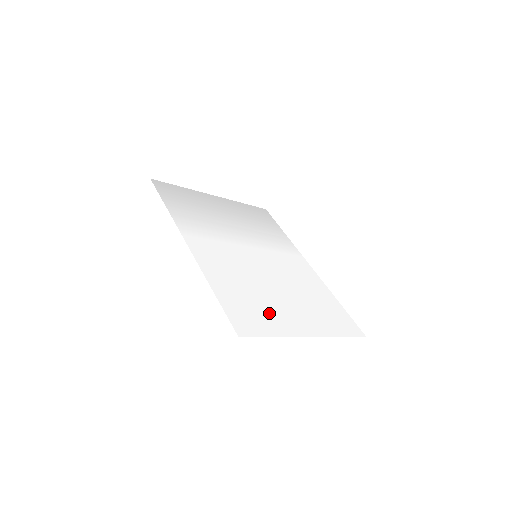
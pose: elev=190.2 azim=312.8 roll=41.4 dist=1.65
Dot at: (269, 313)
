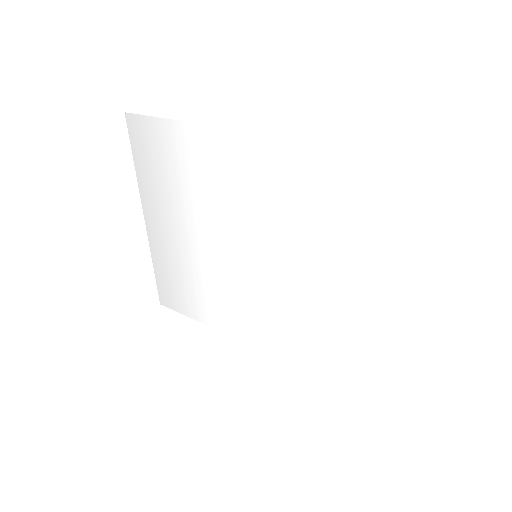
Dot at: (377, 241)
